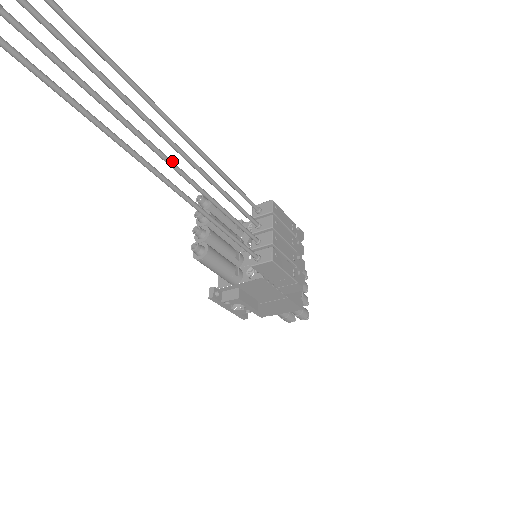
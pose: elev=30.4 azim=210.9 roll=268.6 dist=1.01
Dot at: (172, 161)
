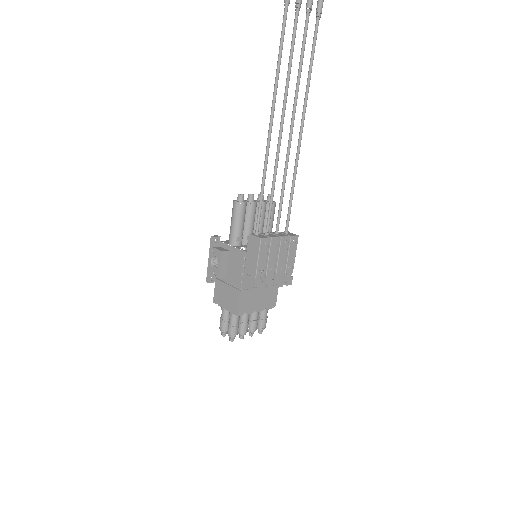
Dot at: occluded
